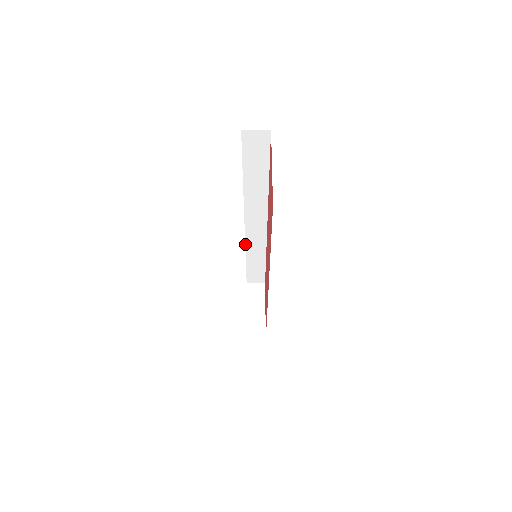
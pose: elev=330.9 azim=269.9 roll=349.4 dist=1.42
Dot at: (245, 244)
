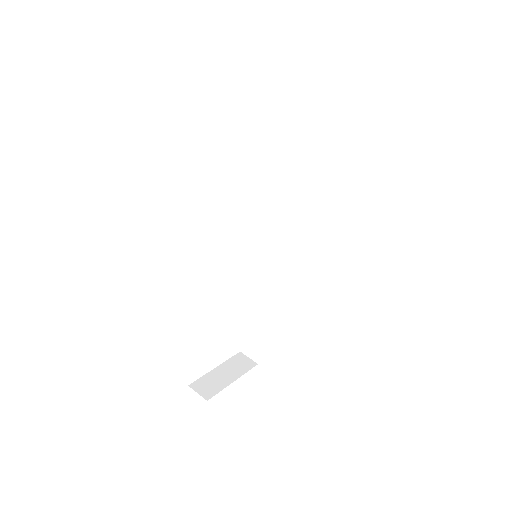
Dot at: (261, 275)
